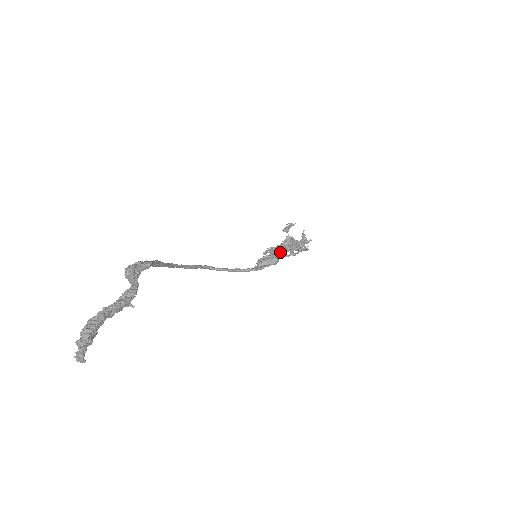
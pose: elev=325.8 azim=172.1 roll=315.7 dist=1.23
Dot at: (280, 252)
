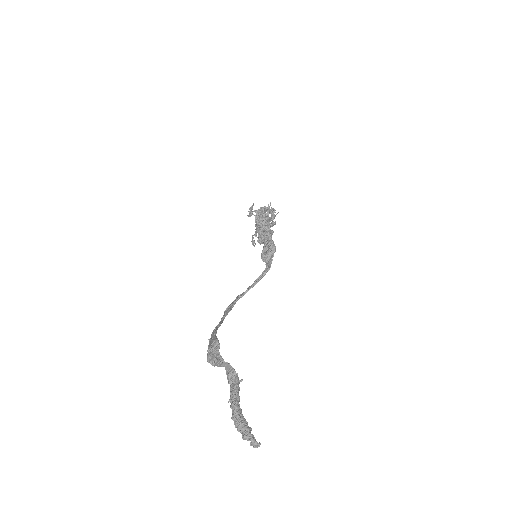
Dot at: (271, 240)
